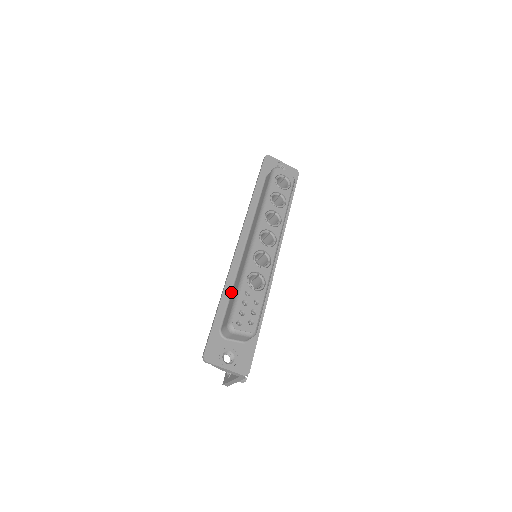
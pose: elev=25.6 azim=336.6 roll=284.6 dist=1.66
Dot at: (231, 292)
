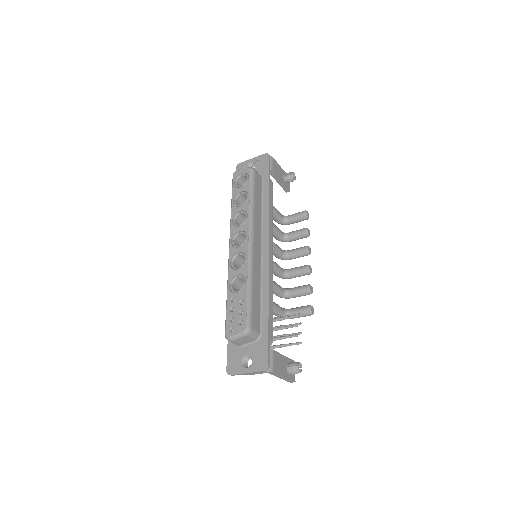
Dot at: occluded
